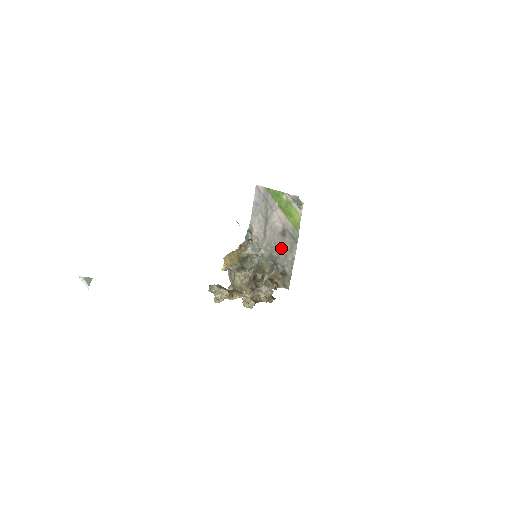
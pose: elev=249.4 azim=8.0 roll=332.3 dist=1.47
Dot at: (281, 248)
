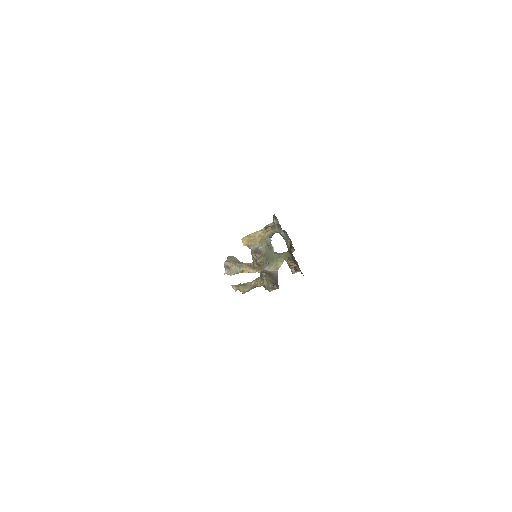
Dot at: occluded
